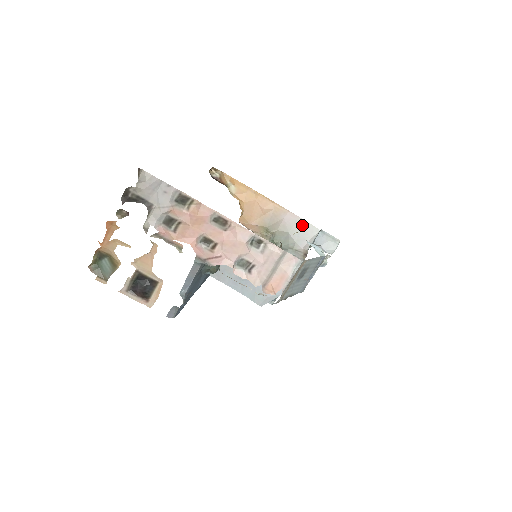
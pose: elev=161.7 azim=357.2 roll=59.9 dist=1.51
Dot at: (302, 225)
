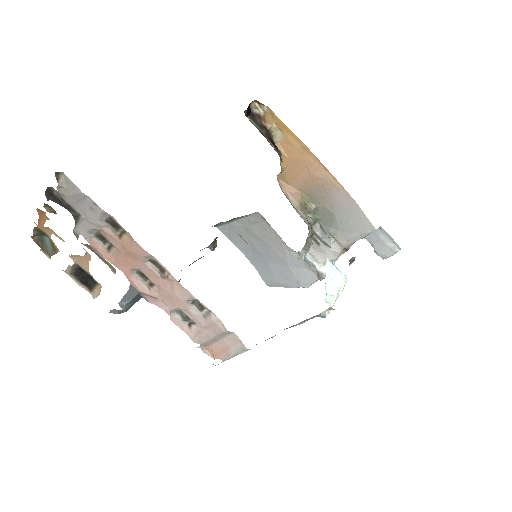
Dot at: (355, 213)
